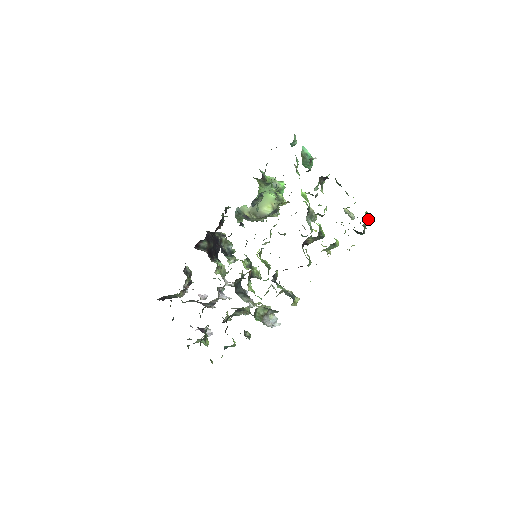
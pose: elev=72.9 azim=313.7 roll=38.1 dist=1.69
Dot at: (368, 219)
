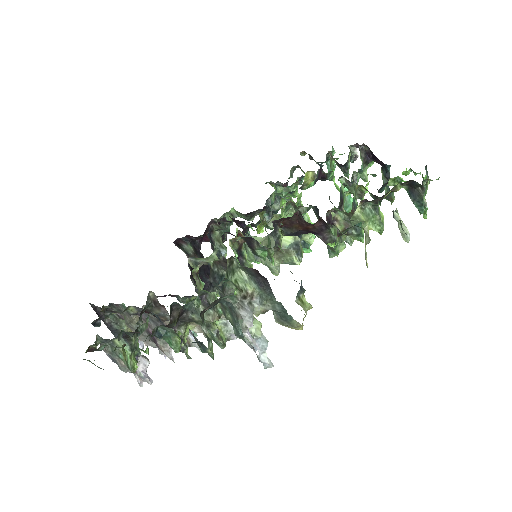
Dot at: (429, 182)
